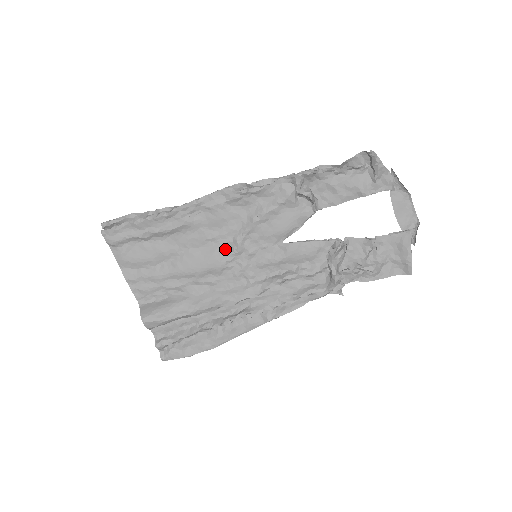
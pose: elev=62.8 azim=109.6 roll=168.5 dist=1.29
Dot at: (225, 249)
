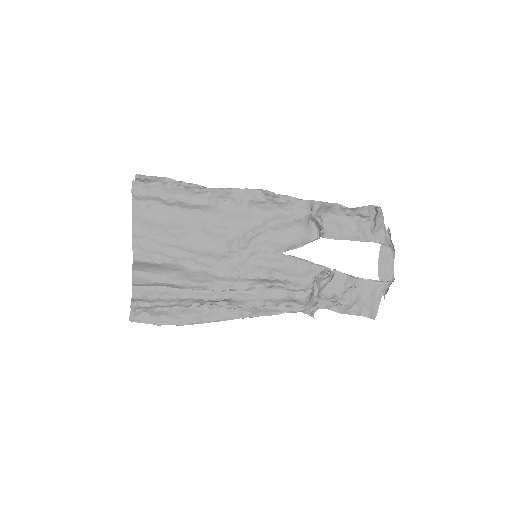
Dot at: (233, 240)
